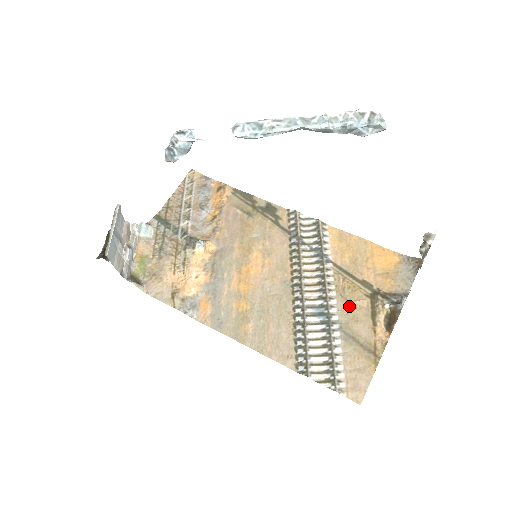
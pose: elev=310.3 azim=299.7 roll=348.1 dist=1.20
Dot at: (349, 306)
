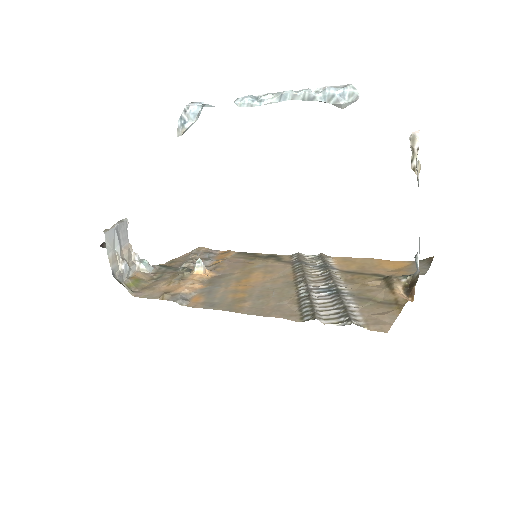
Dot at: (360, 286)
